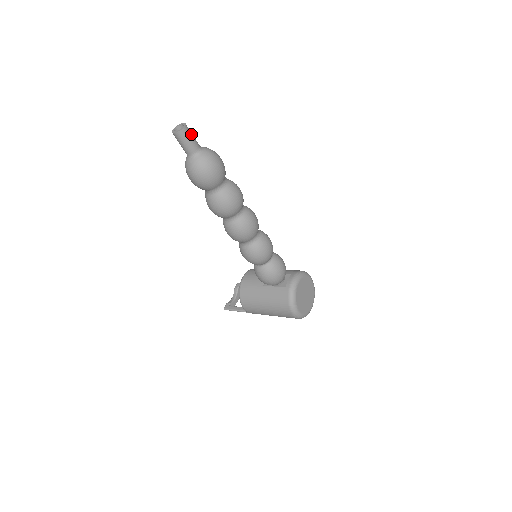
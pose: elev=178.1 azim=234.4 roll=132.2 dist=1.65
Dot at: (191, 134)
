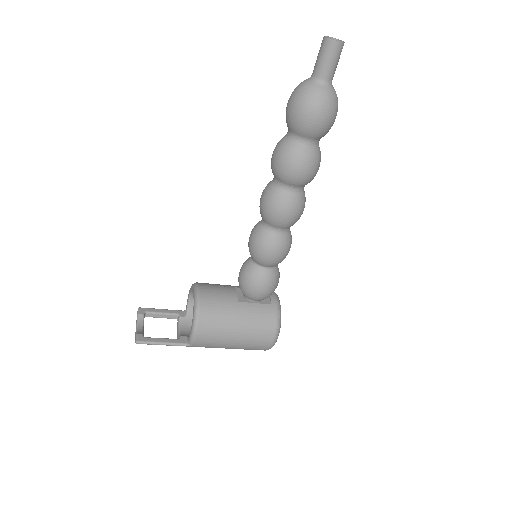
Dot at: occluded
